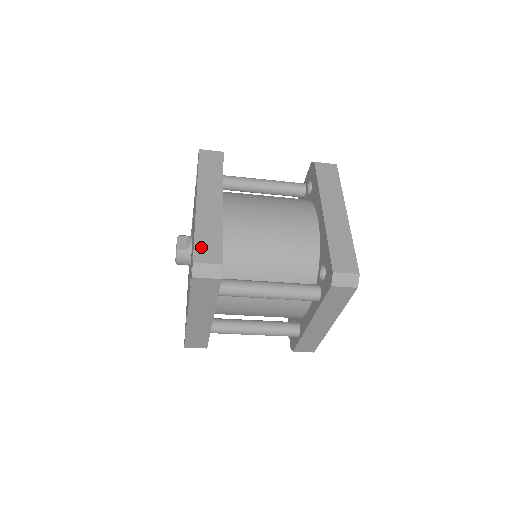
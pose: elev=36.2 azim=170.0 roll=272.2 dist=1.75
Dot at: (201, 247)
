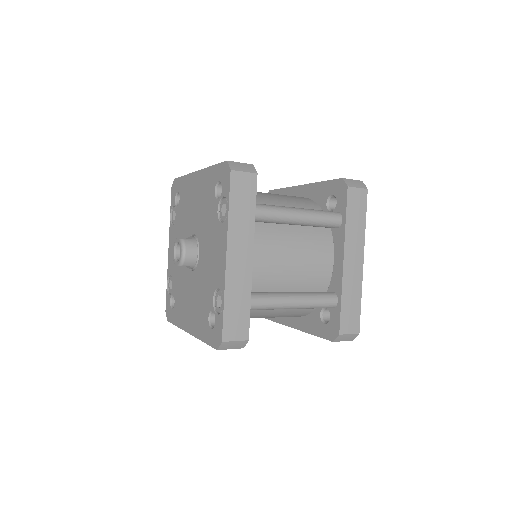
Dot at: occluded
